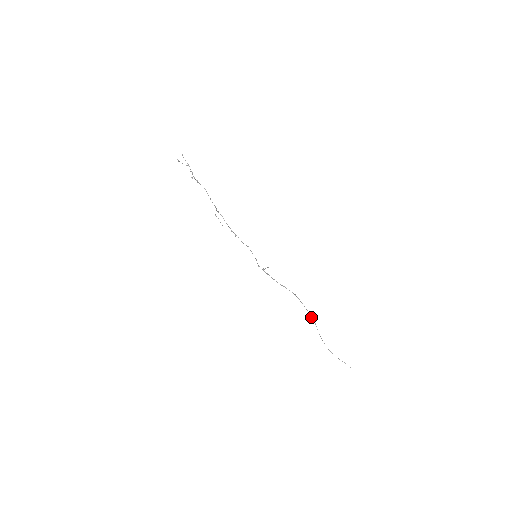
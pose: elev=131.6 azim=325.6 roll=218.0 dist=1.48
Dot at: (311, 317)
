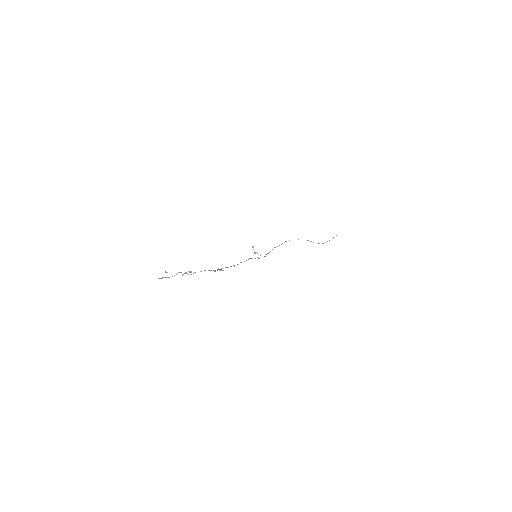
Dot at: occluded
